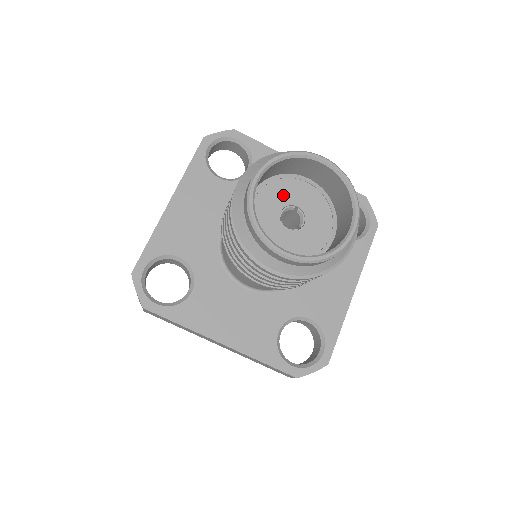
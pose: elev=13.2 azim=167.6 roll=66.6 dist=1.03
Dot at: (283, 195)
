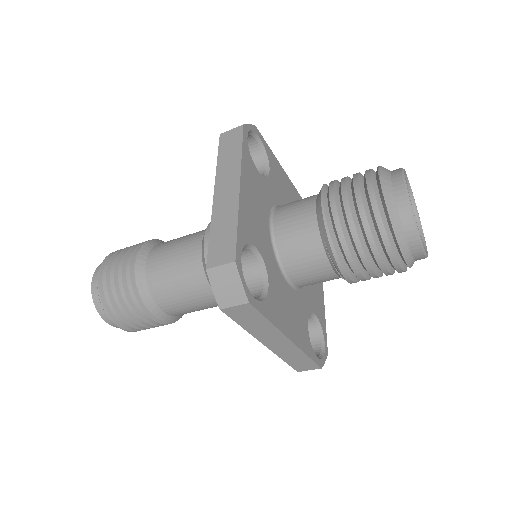
Dot at: occluded
